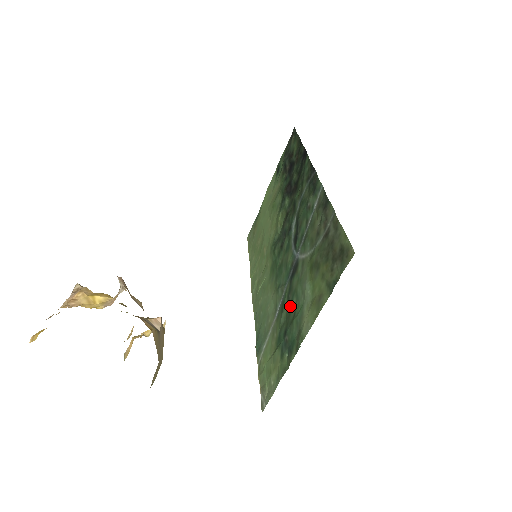
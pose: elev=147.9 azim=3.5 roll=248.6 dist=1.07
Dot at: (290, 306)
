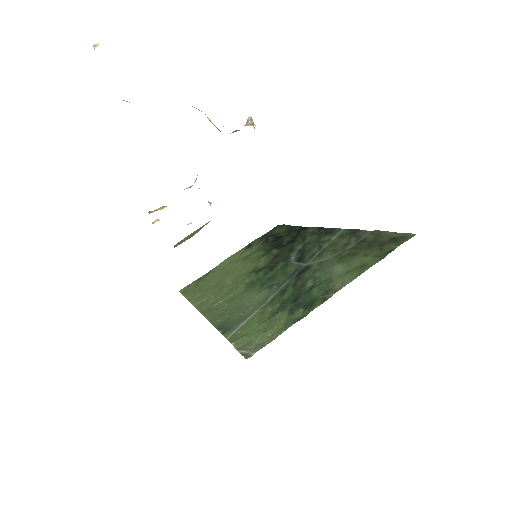
Dot at: (301, 286)
